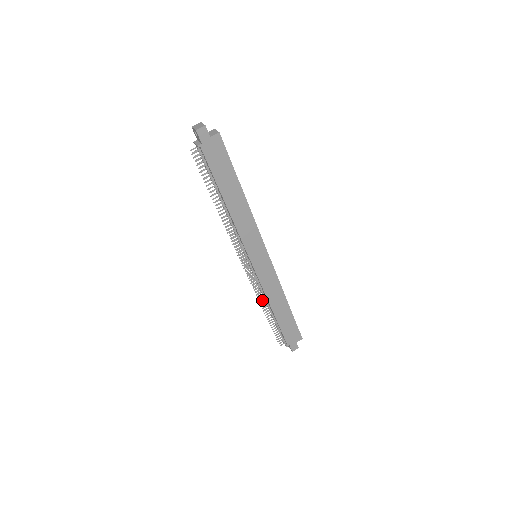
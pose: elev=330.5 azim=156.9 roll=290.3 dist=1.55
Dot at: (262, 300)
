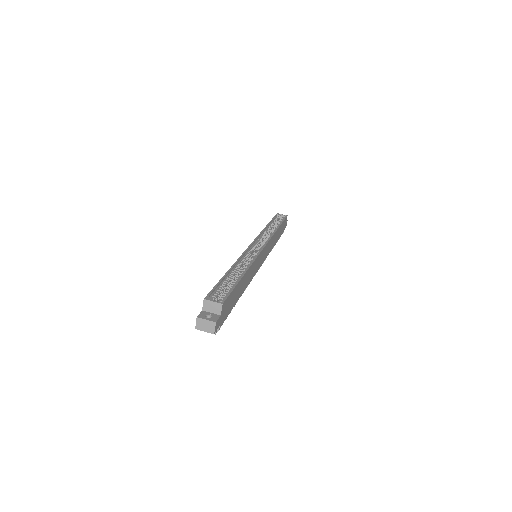
Dot at: occluded
